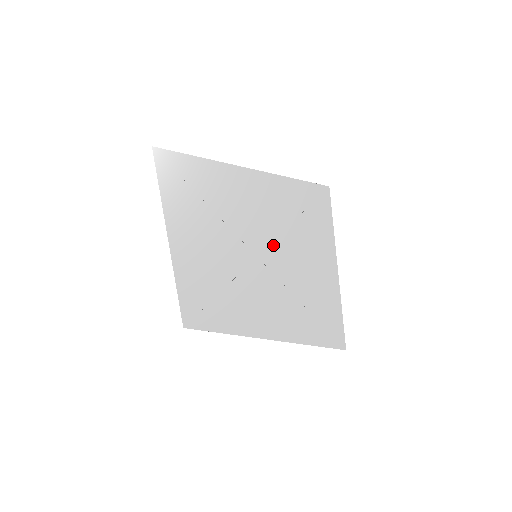
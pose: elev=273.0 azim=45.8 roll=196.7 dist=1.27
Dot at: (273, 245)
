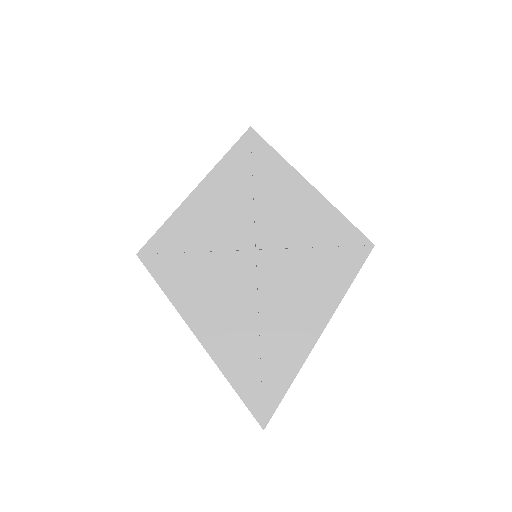
Dot at: (279, 252)
